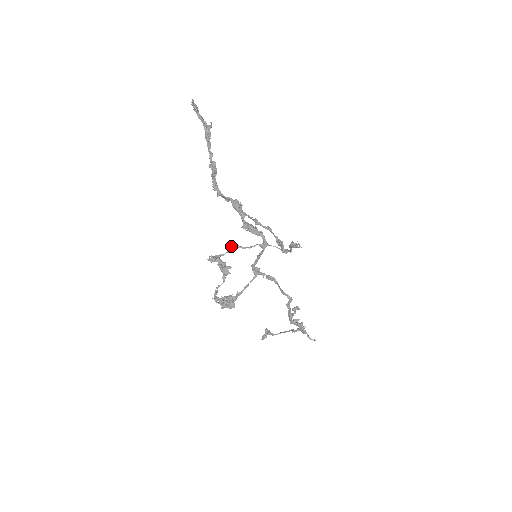
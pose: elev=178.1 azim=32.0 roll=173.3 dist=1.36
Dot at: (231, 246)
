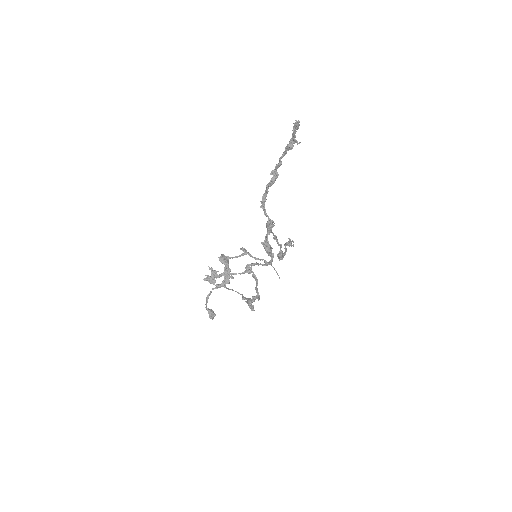
Dot at: (243, 251)
